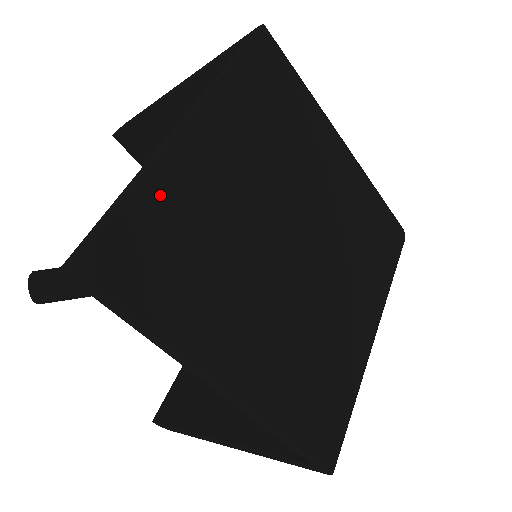
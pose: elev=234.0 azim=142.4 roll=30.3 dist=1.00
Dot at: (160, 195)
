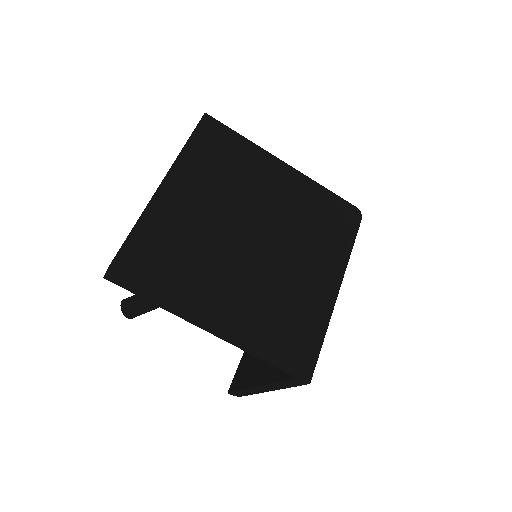
Dot at: (148, 229)
